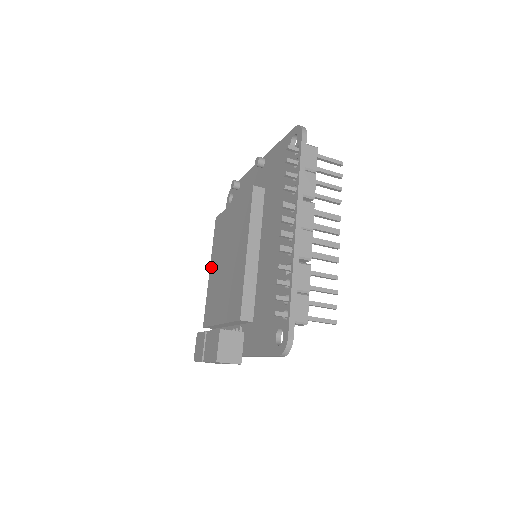
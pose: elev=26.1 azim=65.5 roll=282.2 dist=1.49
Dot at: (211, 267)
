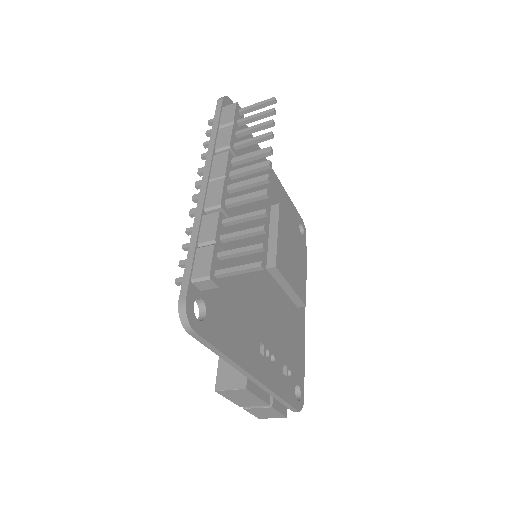
Dot at: occluded
